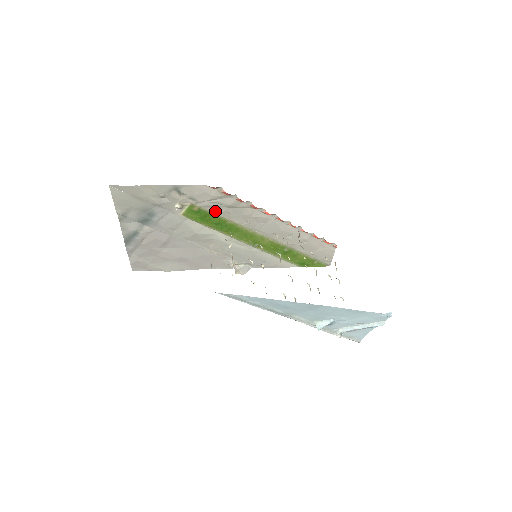
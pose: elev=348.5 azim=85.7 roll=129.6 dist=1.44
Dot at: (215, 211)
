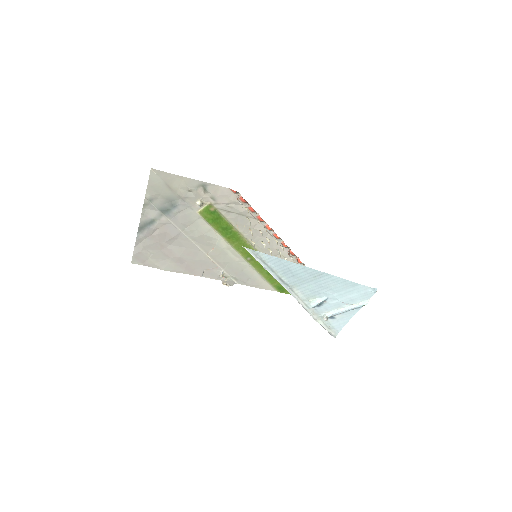
Dot at: (227, 216)
